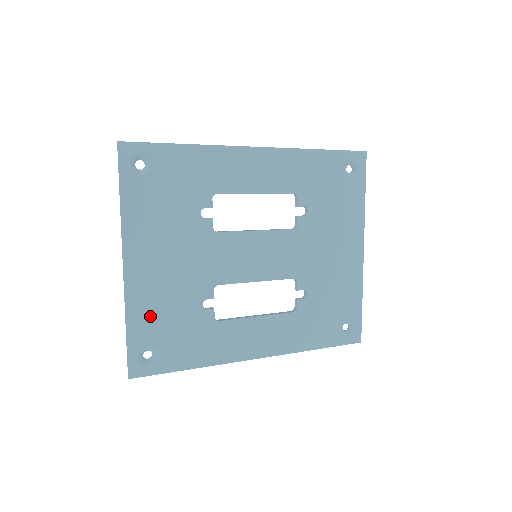
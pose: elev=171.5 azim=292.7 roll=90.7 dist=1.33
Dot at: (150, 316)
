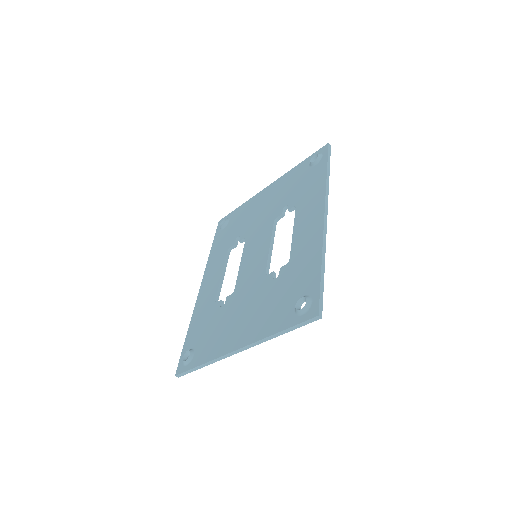
Dot at: occluded
